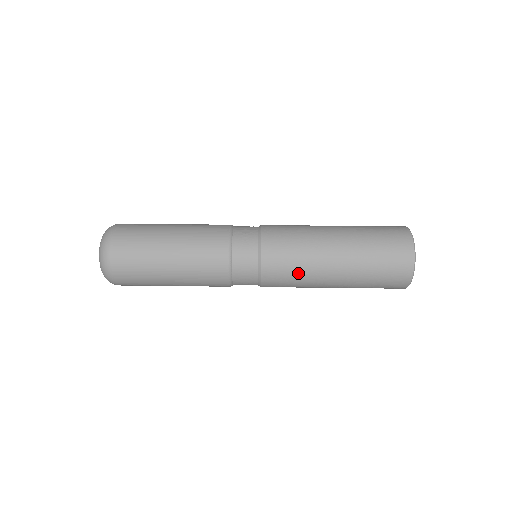
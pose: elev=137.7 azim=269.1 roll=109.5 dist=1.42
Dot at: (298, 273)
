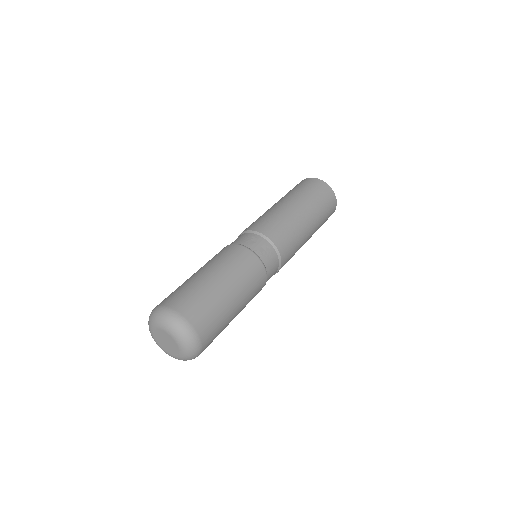
Dot at: occluded
